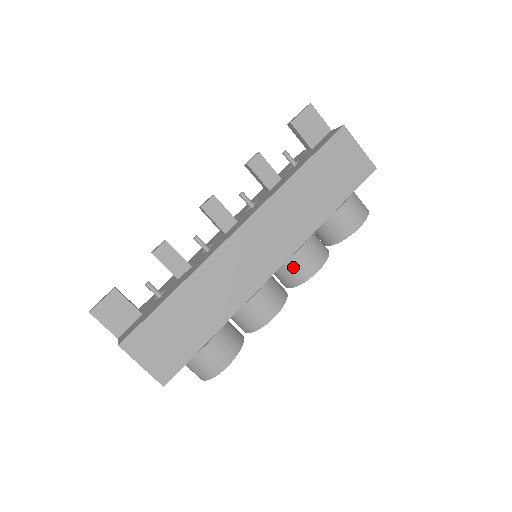
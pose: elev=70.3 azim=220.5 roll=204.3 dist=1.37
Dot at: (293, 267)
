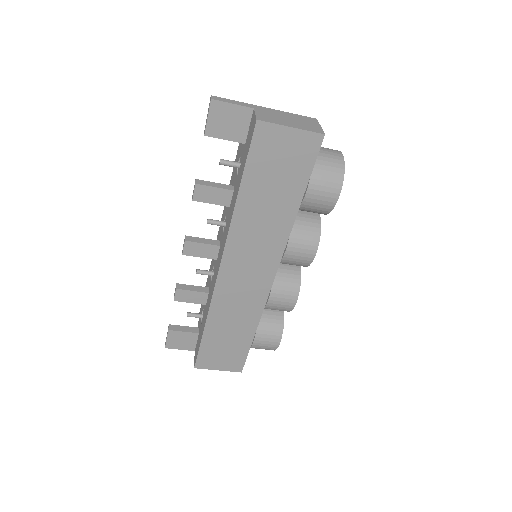
Dot at: (290, 263)
